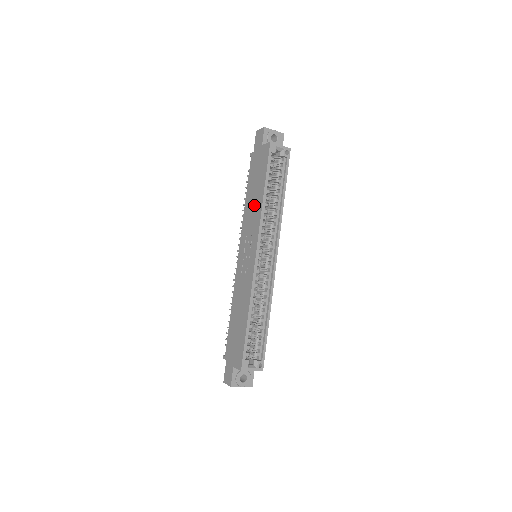
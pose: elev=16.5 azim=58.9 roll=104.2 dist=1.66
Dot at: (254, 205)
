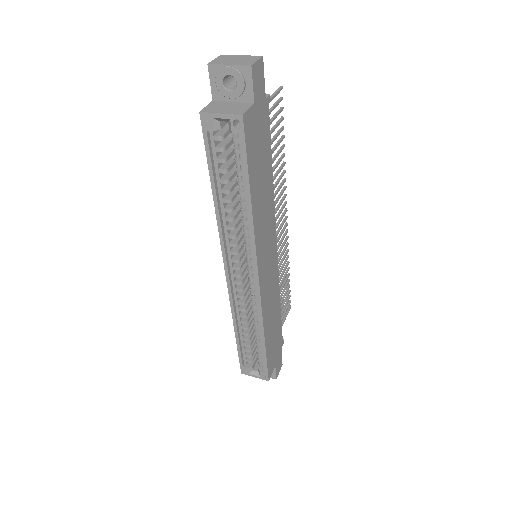
Dot at: occluded
